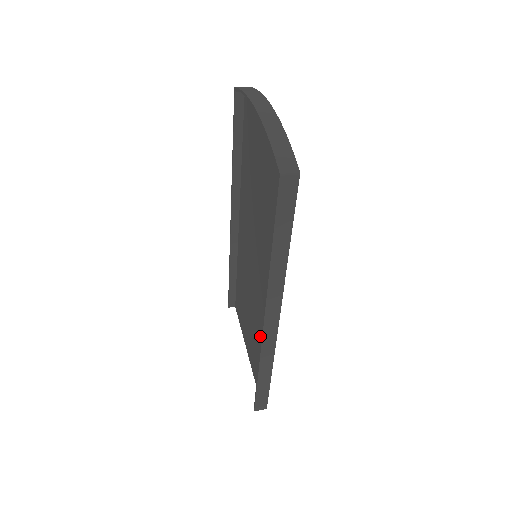
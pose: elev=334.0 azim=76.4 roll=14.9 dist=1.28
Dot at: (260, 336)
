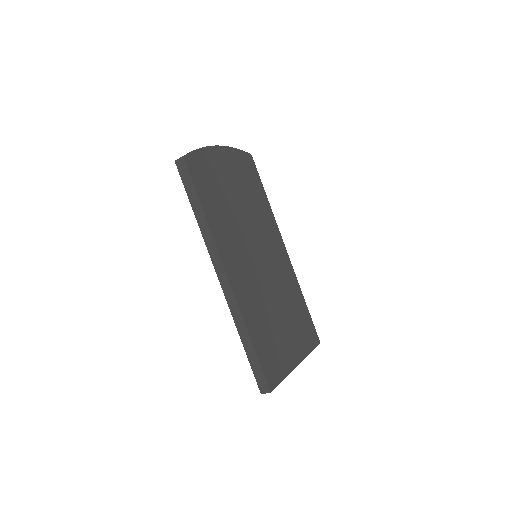
Dot at: occluded
